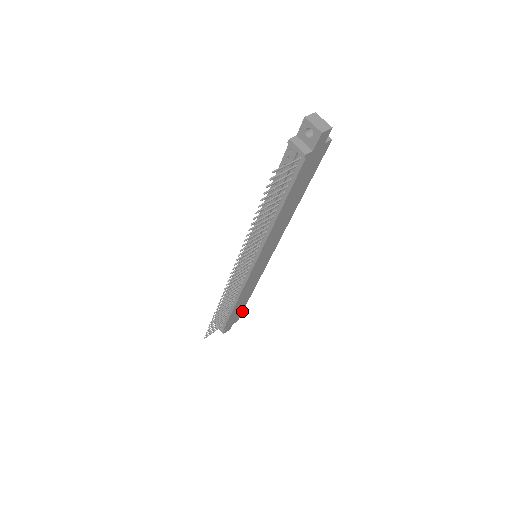
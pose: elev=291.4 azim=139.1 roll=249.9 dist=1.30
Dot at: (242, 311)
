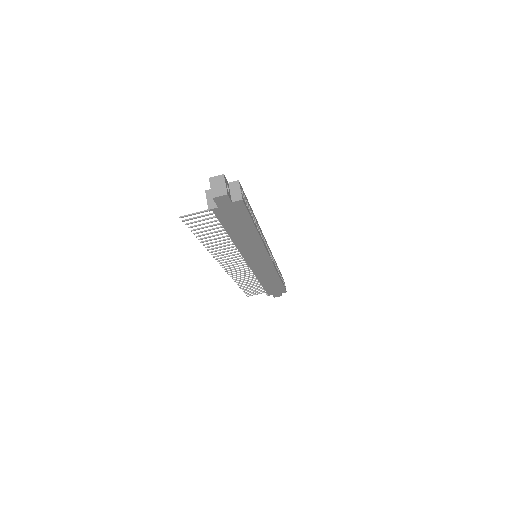
Dot at: (284, 287)
